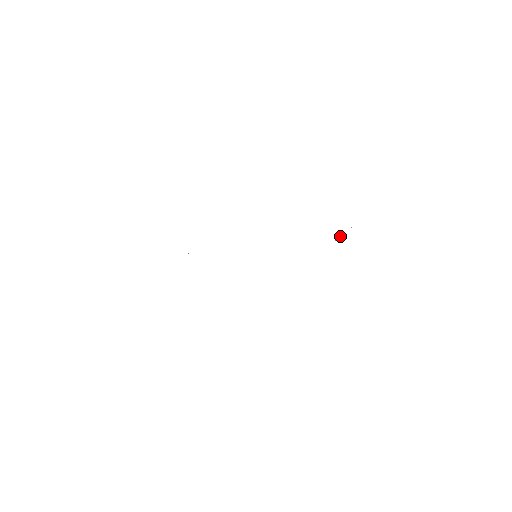
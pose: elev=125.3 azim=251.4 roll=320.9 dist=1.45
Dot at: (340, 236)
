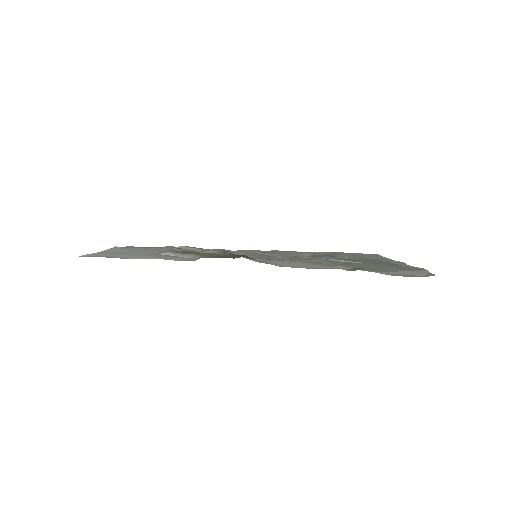
Dot at: occluded
